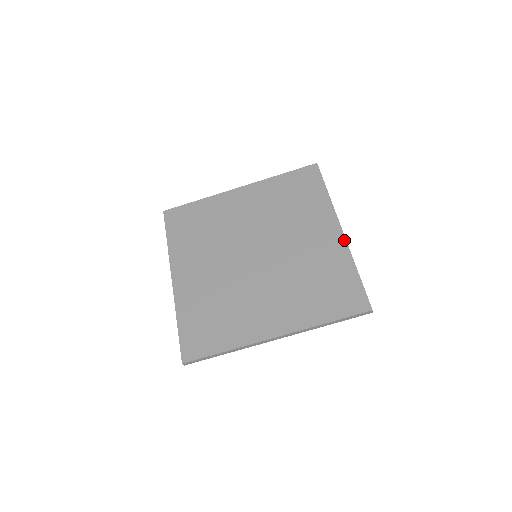
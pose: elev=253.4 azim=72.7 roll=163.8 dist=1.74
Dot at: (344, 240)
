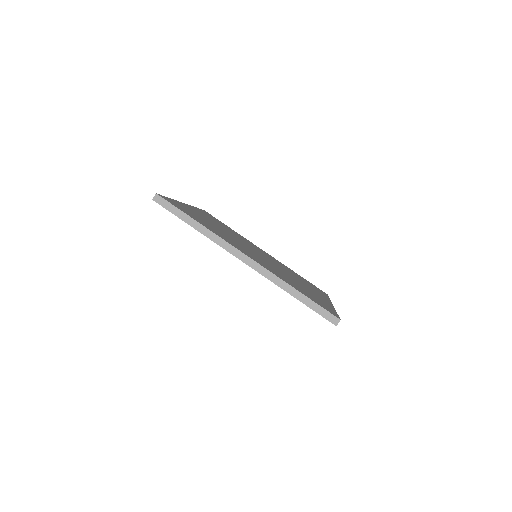
Dot at: (332, 305)
